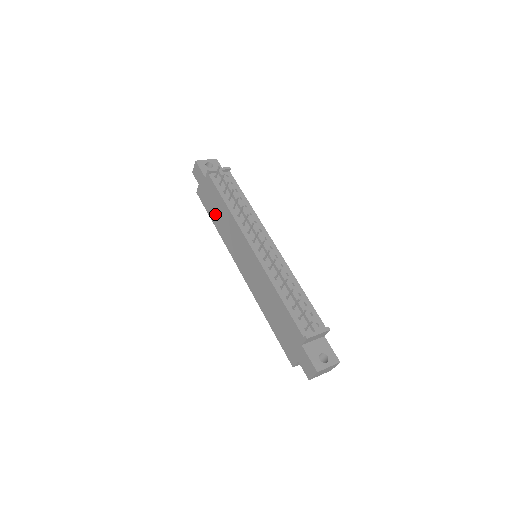
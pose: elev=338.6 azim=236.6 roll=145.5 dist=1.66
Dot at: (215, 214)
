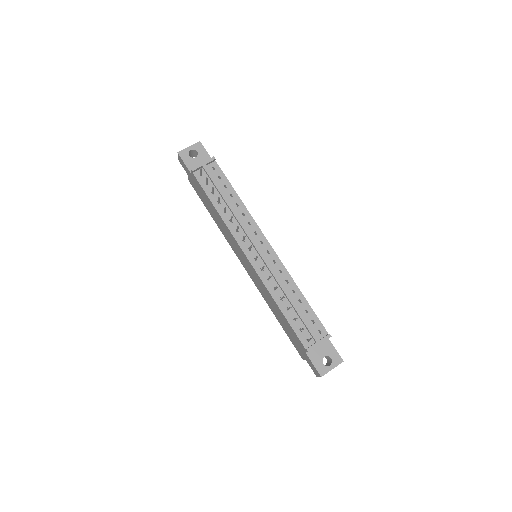
Dot at: (210, 210)
